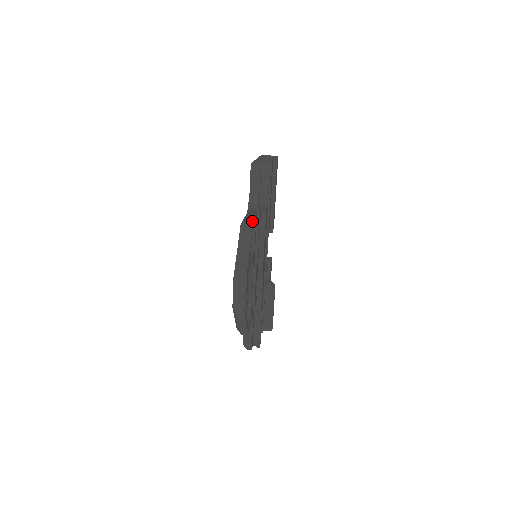
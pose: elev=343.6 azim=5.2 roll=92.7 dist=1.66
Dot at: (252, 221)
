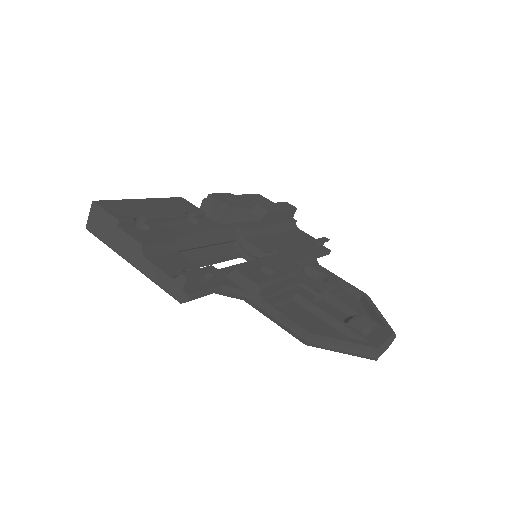
Dot at: (310, 335)
